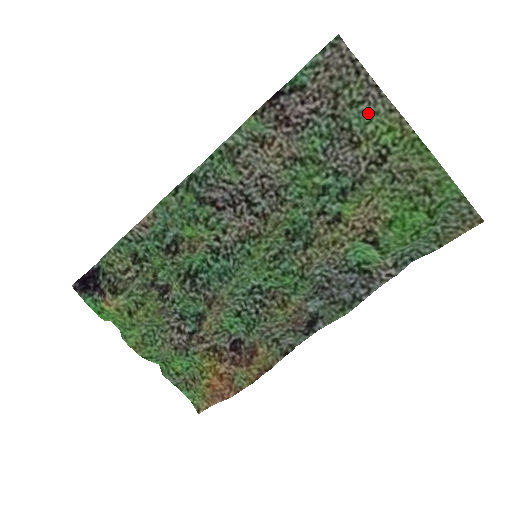
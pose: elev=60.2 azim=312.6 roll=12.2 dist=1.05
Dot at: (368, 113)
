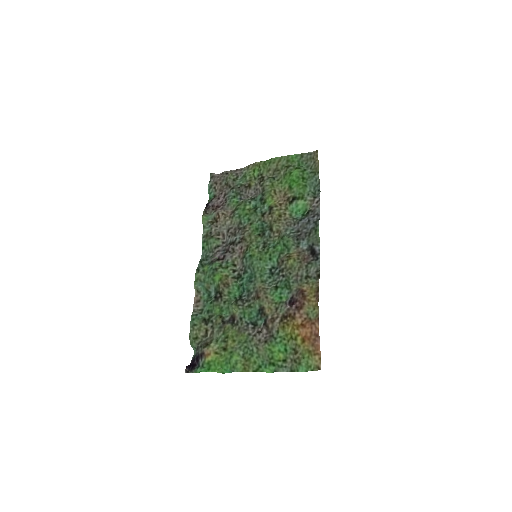
Dot at: (243, 177)
